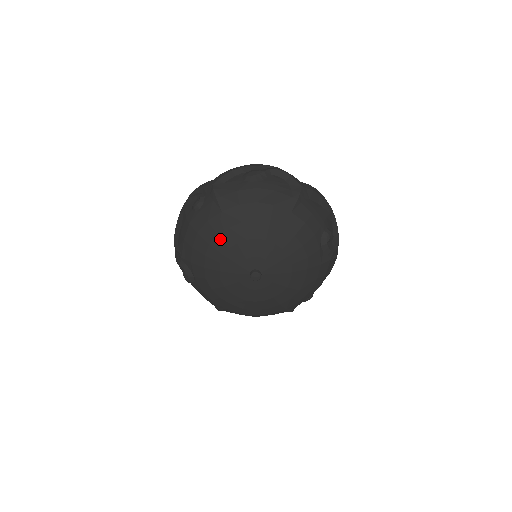
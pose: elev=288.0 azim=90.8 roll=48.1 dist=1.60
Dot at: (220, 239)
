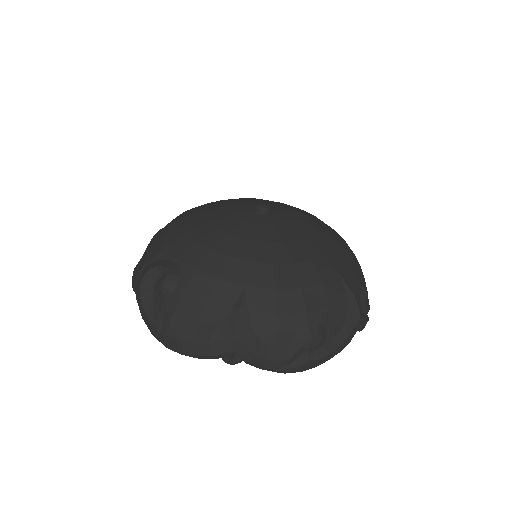
Dot at: (200, 209)
